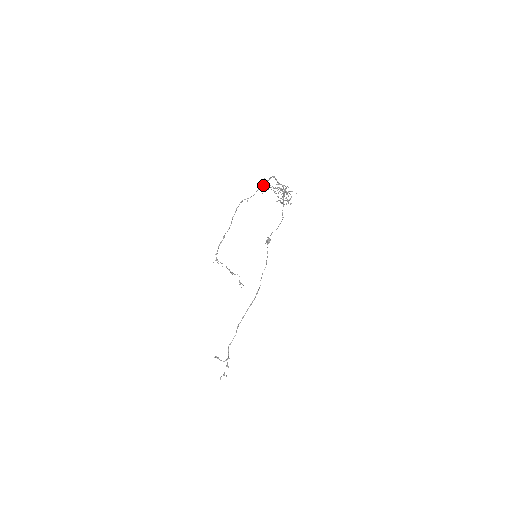
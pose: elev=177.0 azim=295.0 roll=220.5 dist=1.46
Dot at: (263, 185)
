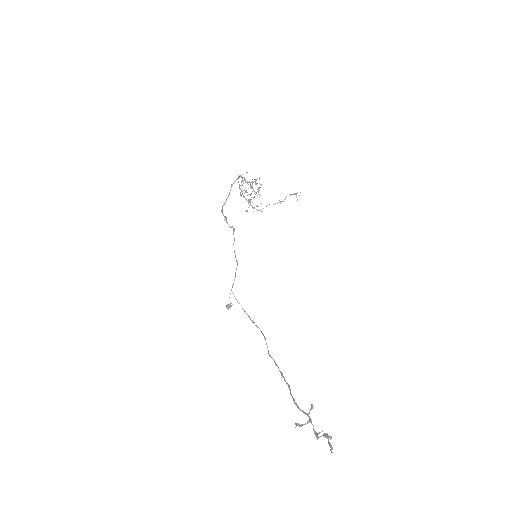
Dot at: (239, 177)
